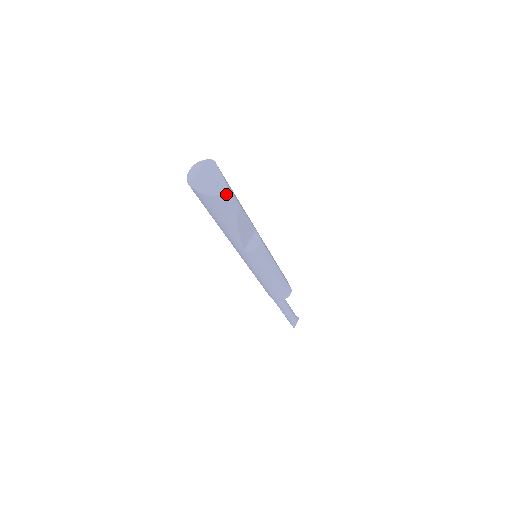
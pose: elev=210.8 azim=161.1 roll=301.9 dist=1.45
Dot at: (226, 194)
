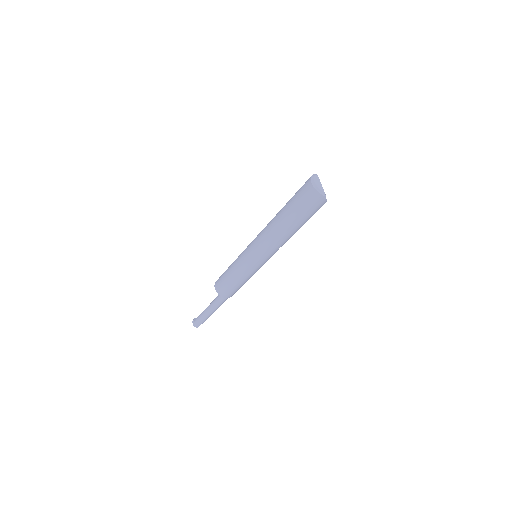
Dot at: occluded
